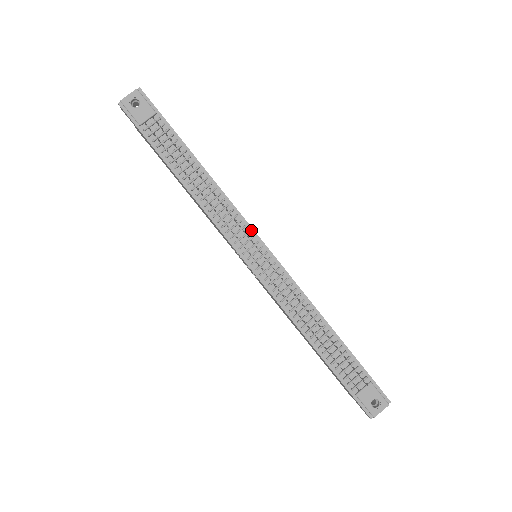
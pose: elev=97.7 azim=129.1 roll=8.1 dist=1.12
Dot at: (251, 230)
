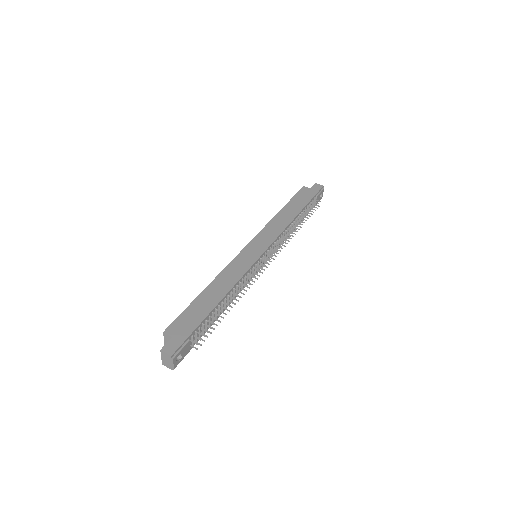
Dot at: (255, 263)
